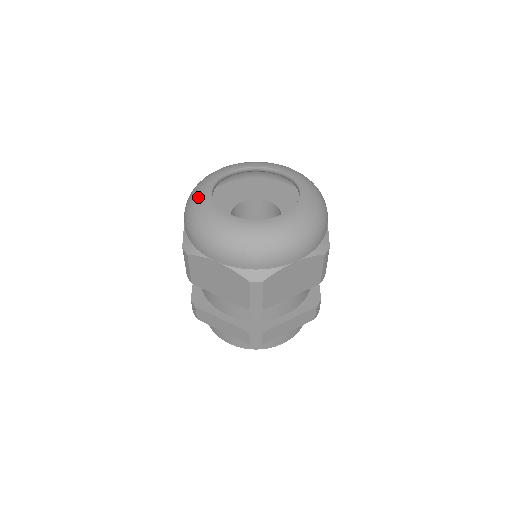
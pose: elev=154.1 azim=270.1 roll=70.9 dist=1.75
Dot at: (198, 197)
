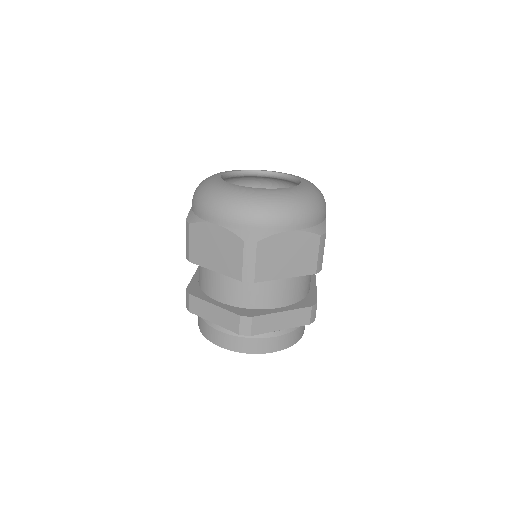
Dot at: (208, 178)
